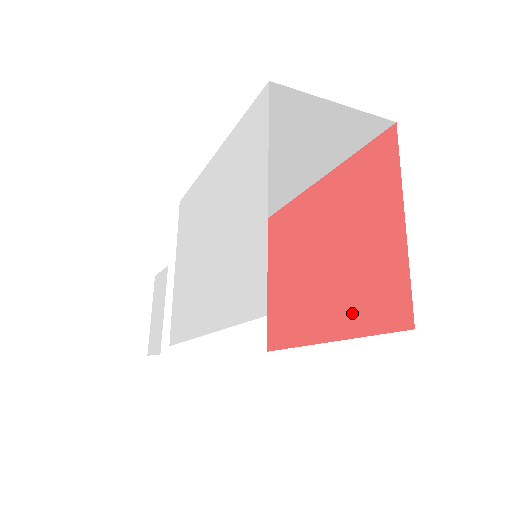
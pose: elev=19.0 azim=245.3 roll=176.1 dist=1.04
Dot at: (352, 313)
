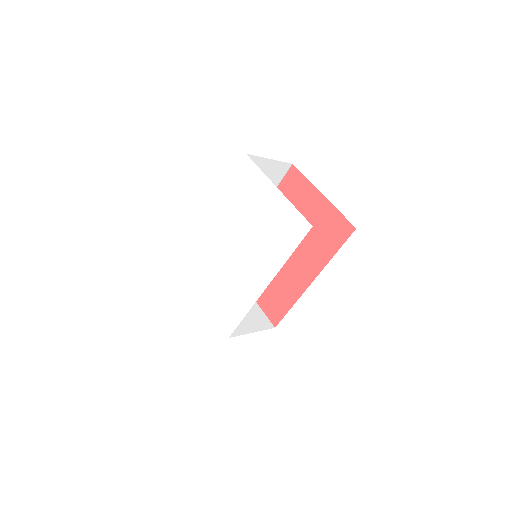
Dot at: (321, 252)
